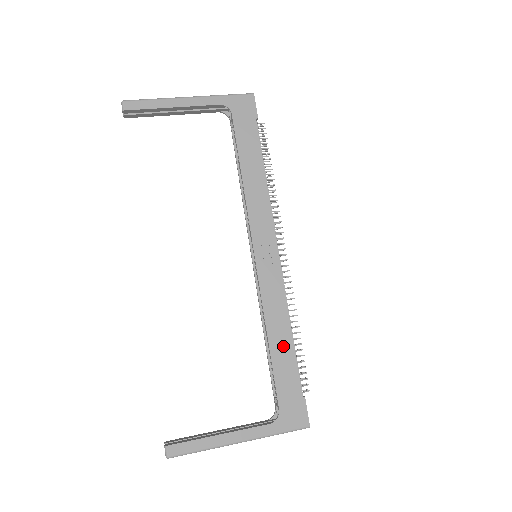
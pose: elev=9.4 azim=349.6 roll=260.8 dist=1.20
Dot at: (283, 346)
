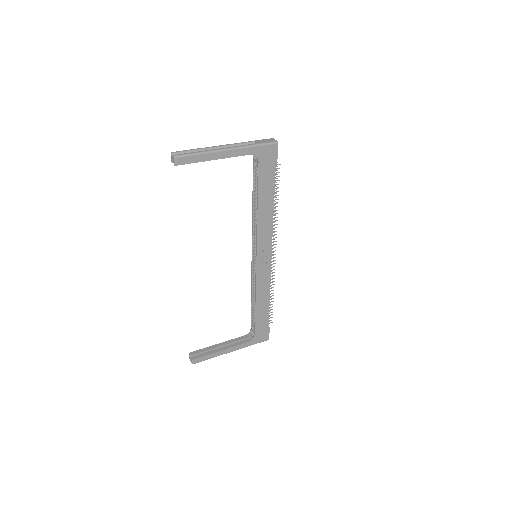
Dot at: (263, 306)
